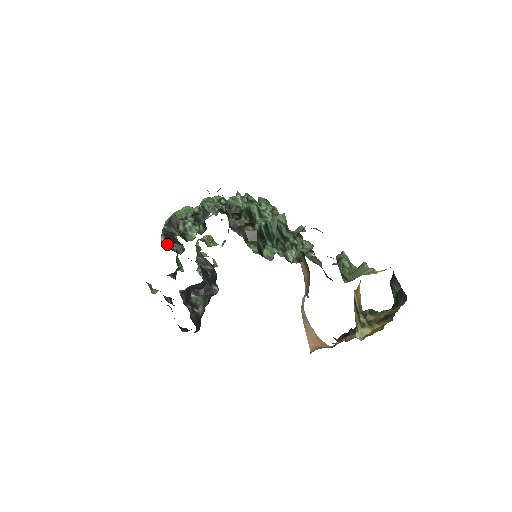
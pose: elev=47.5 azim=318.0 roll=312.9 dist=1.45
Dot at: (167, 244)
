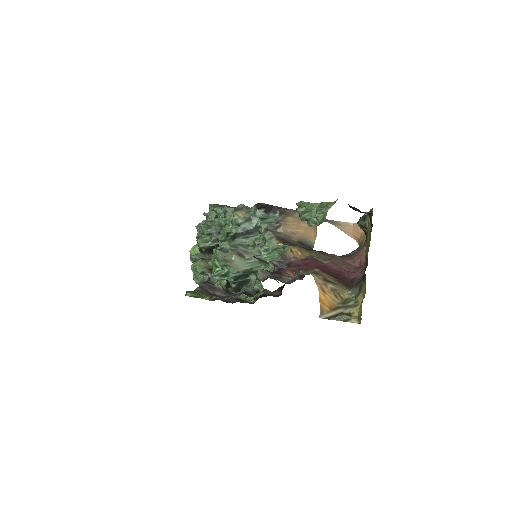
Dot at: occluded
